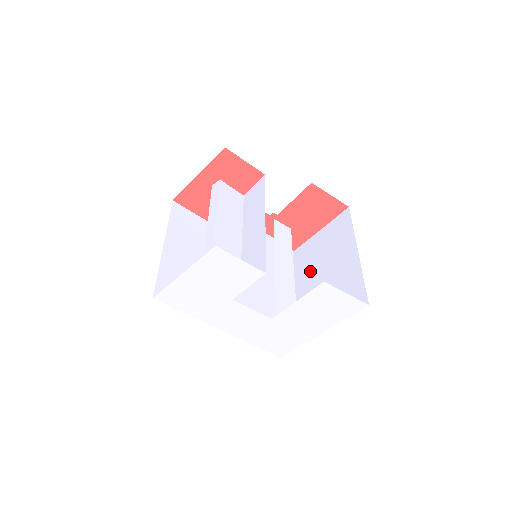
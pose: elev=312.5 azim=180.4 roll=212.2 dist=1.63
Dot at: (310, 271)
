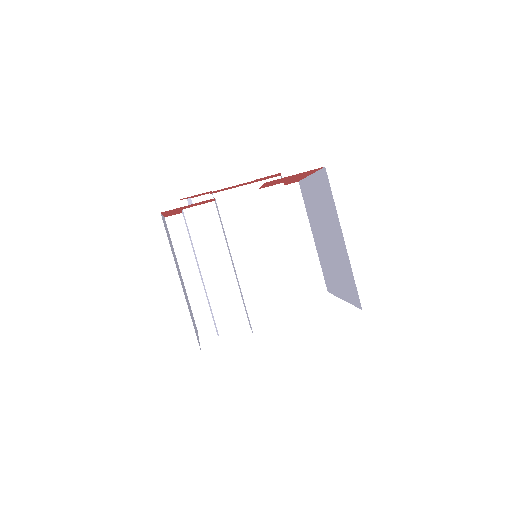
Dot at: (320, 221)
